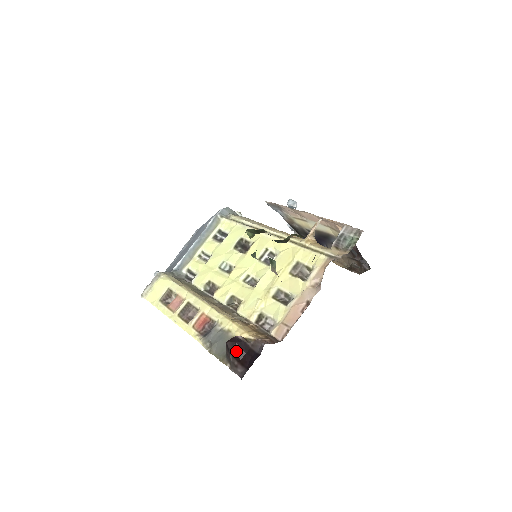
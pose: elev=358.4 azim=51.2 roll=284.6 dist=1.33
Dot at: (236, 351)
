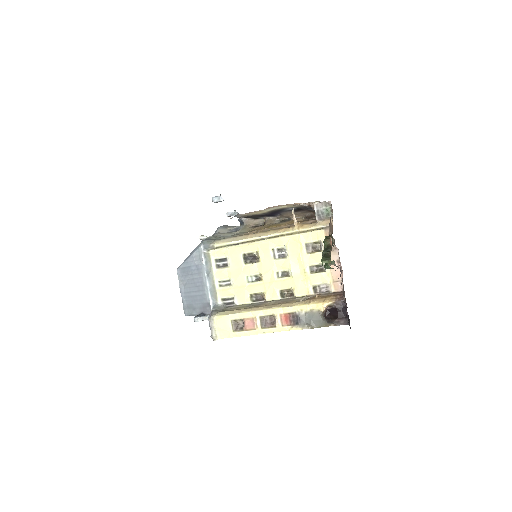
Dot at: (333, 316)
